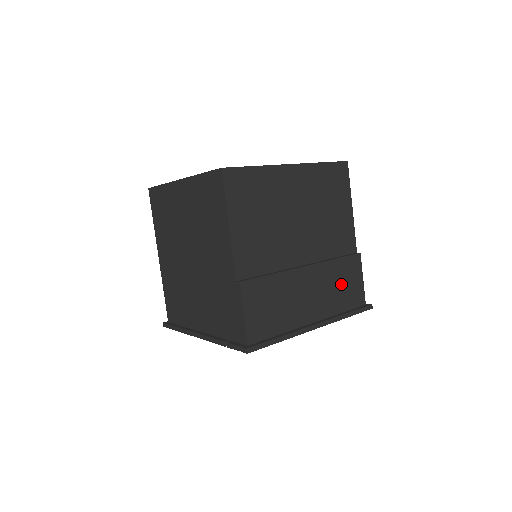
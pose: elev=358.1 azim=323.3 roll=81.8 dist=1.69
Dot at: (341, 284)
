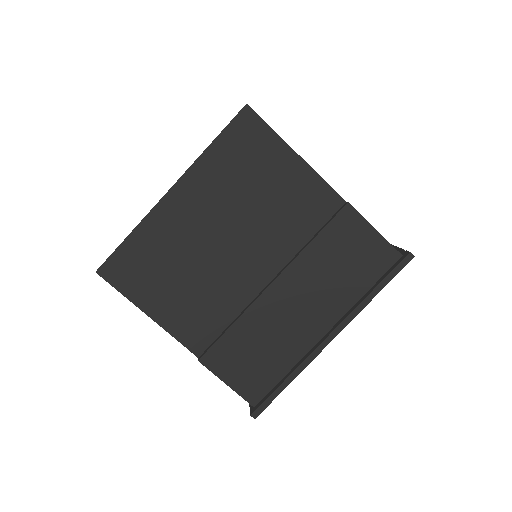
Dot at: (341, 263)
